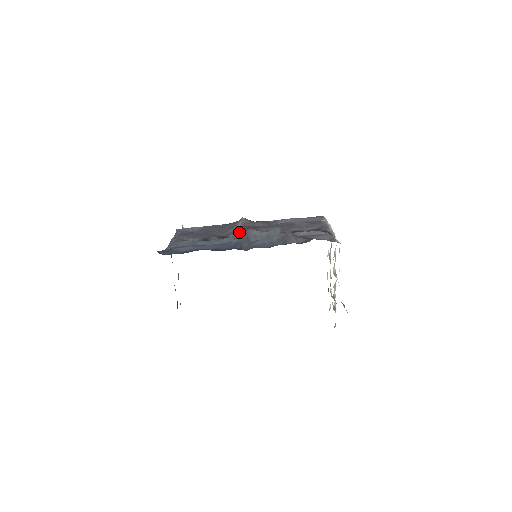
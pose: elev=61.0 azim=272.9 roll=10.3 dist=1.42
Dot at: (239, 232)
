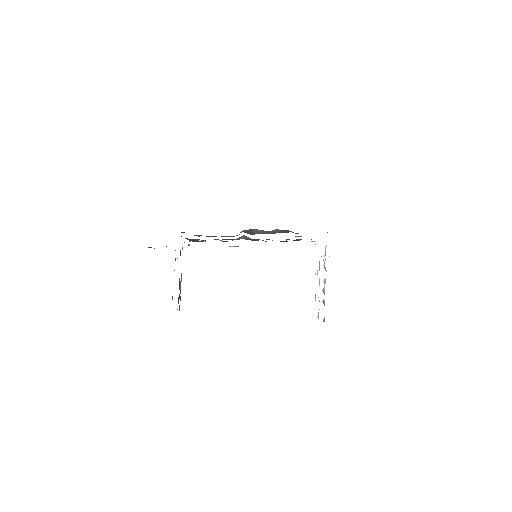
Dot at: occluded
